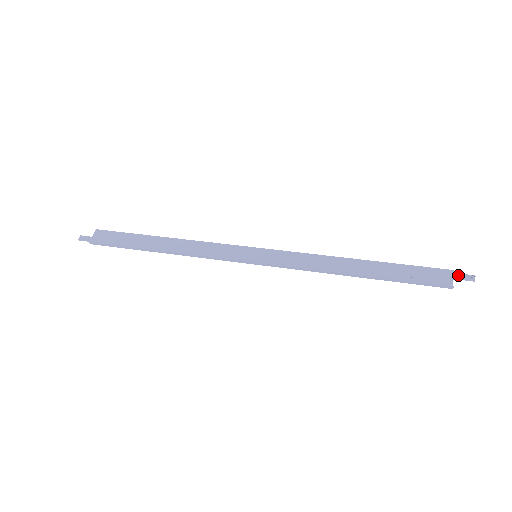
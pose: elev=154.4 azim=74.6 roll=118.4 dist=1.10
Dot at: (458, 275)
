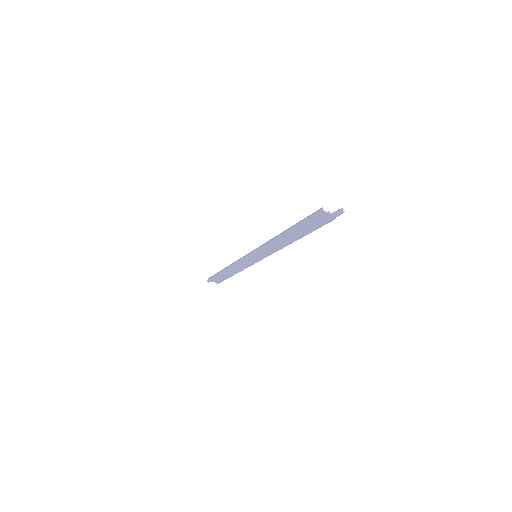
Dot at: (335, 215)
